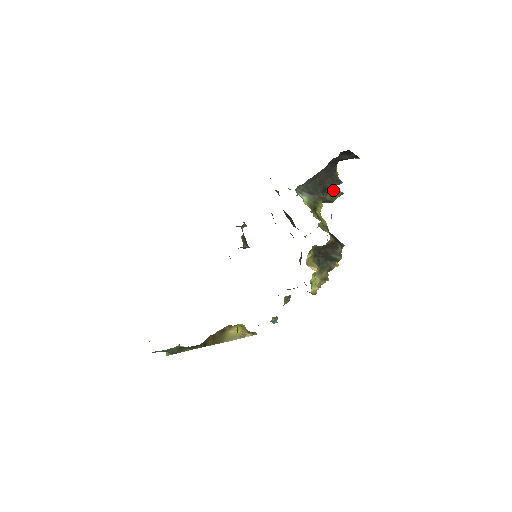
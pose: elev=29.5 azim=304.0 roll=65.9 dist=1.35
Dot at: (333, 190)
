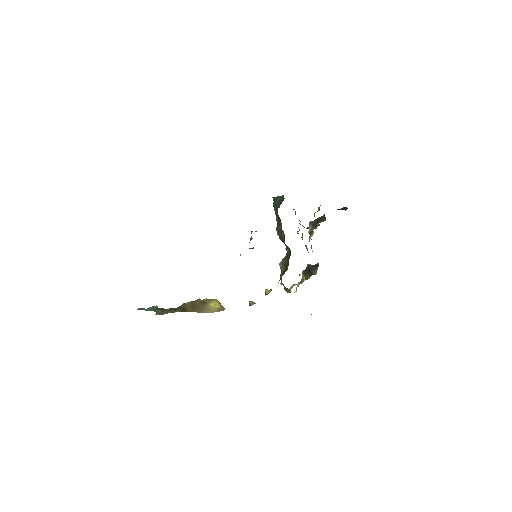
Dot at: occluded
